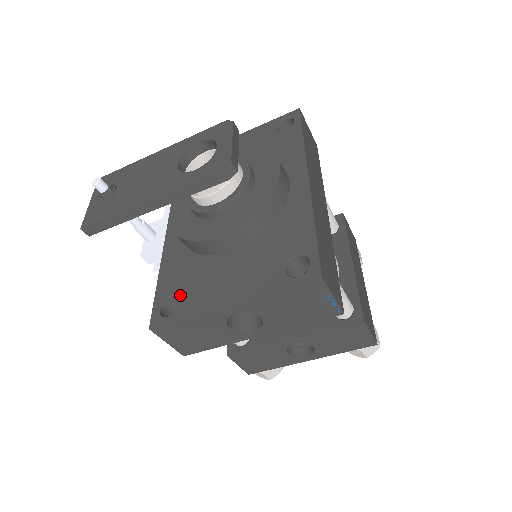
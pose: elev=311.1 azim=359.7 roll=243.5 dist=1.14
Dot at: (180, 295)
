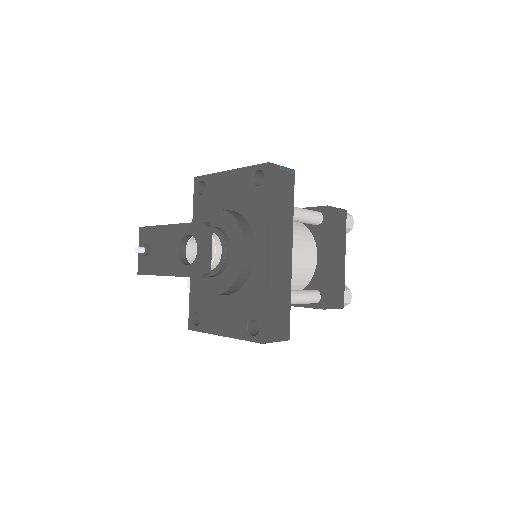
Dot at: (200, 314)
